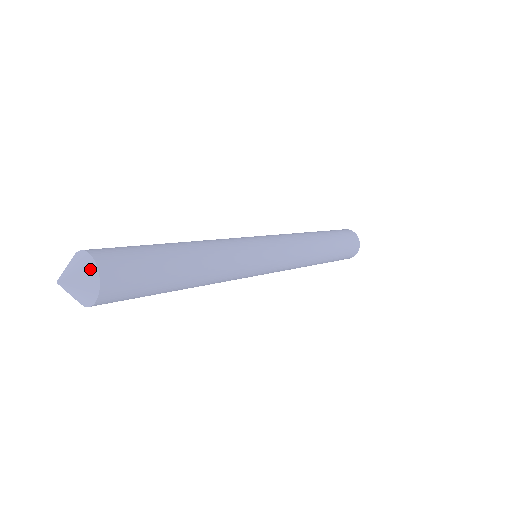
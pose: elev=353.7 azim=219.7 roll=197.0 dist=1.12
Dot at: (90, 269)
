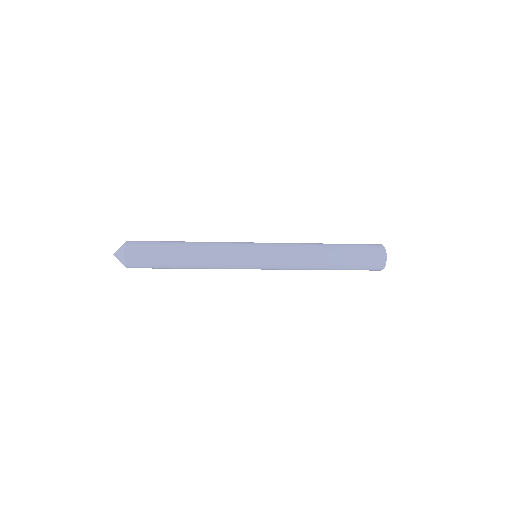
Dot at: (122, 249)
